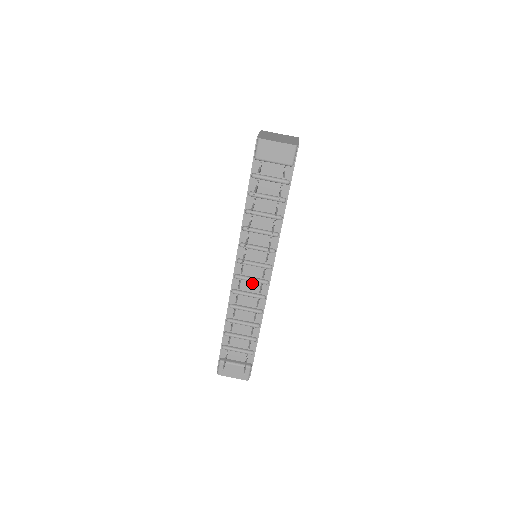
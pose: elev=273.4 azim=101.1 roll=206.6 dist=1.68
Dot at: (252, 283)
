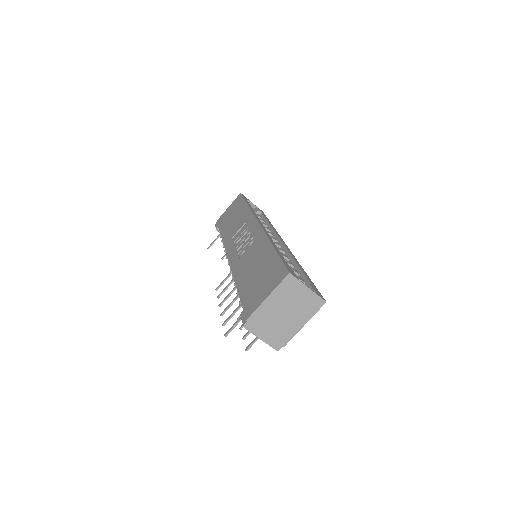
Dot at: occluded
